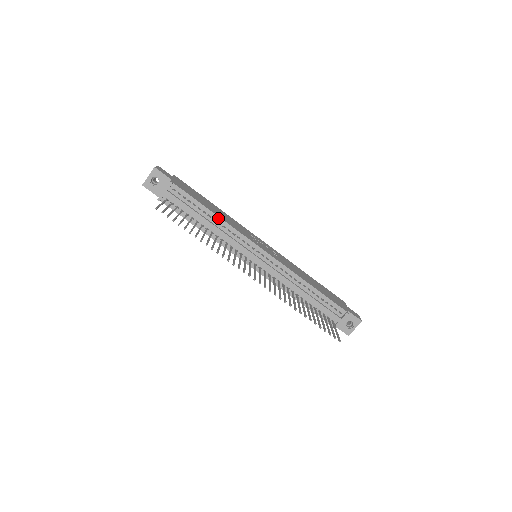
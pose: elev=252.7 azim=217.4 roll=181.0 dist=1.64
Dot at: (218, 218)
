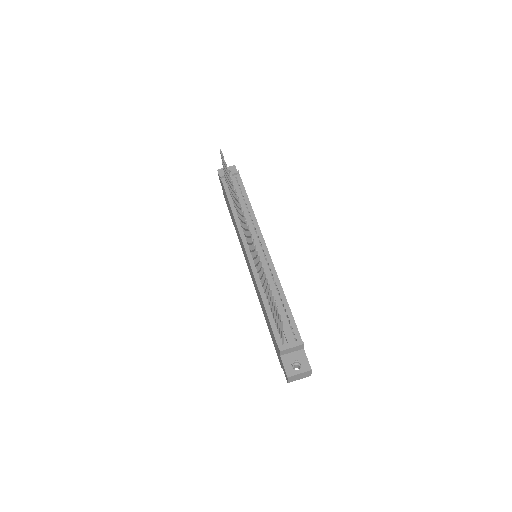
Dot at: (251, 208)
